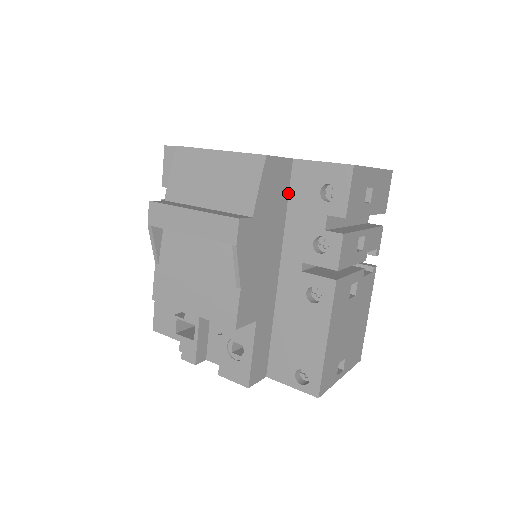
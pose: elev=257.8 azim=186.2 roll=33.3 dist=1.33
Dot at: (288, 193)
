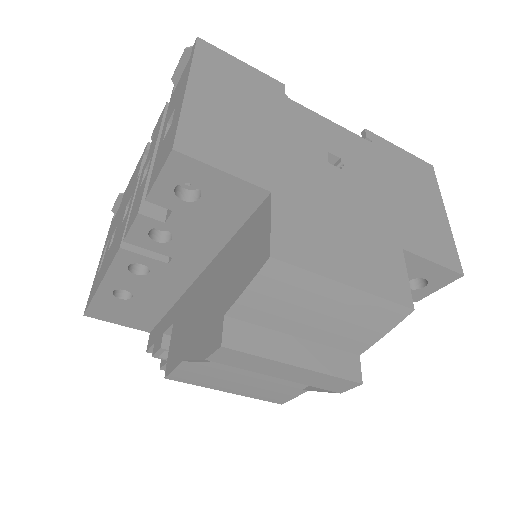
Dot at: occluded
